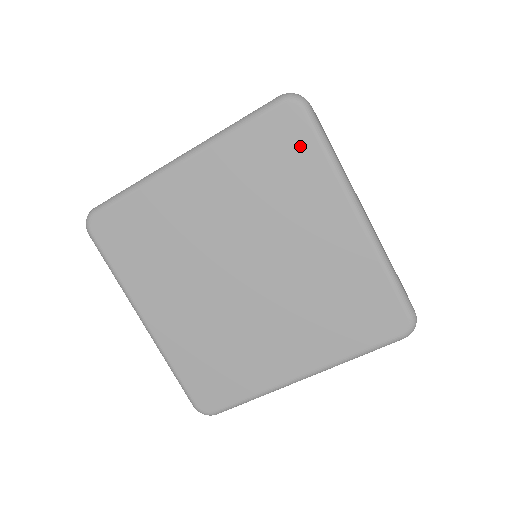
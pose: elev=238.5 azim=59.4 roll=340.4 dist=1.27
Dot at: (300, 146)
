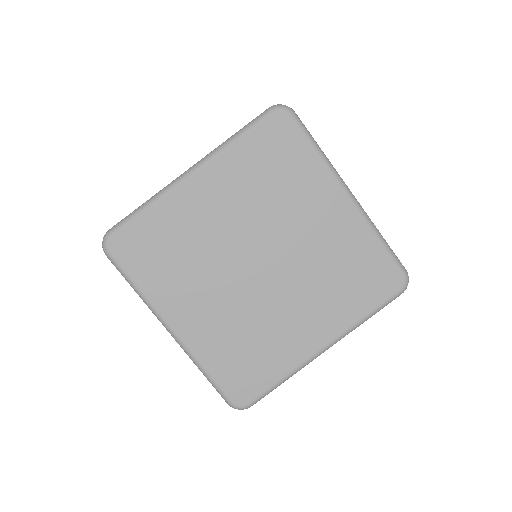
Dot at: (293, 146)
